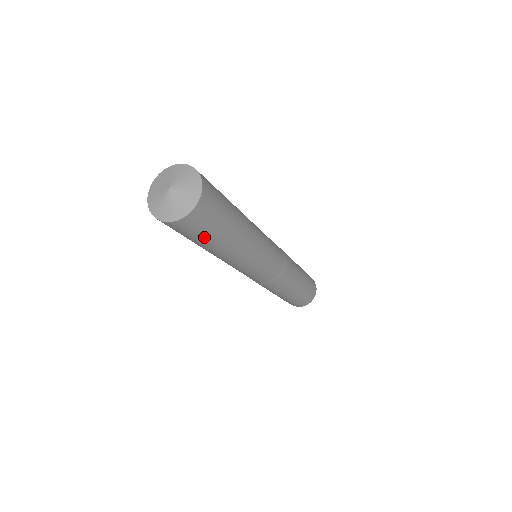
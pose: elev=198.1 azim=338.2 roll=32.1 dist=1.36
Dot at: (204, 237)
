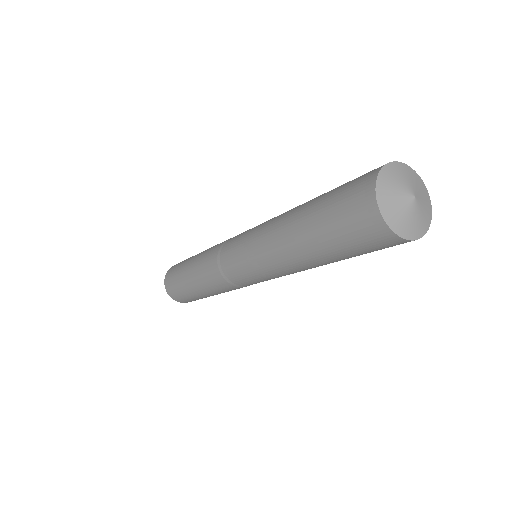
Dot at: occluded
